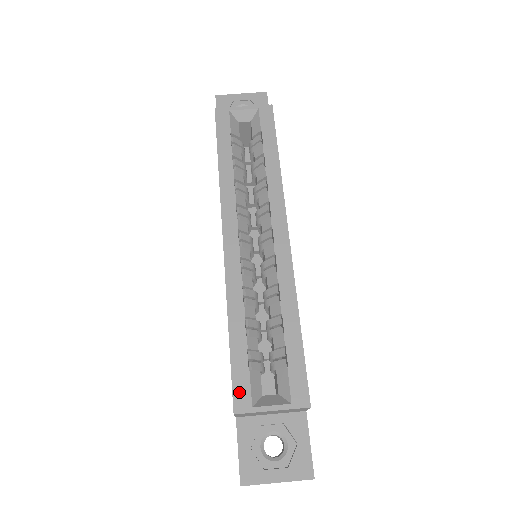
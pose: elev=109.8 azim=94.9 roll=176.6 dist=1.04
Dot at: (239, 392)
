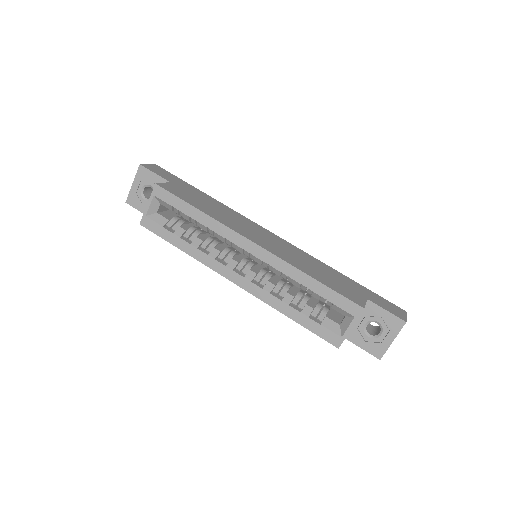
Dot at: (329, 338)
